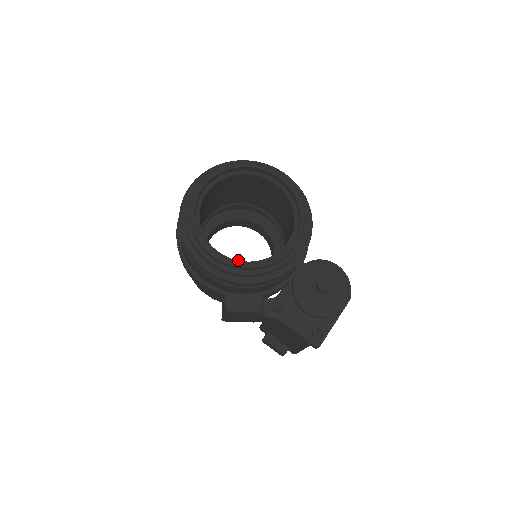
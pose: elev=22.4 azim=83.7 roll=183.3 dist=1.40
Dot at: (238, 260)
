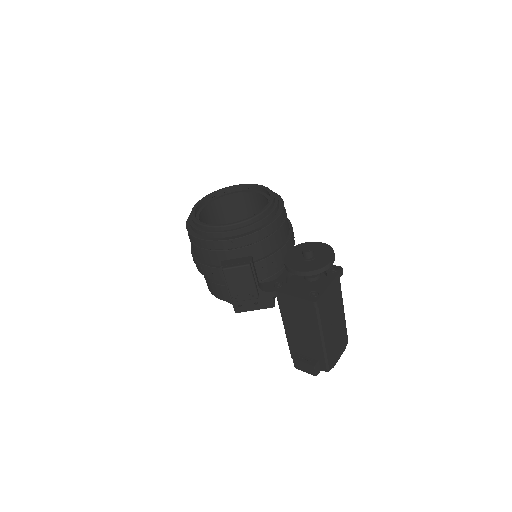
Dot at: occluded
